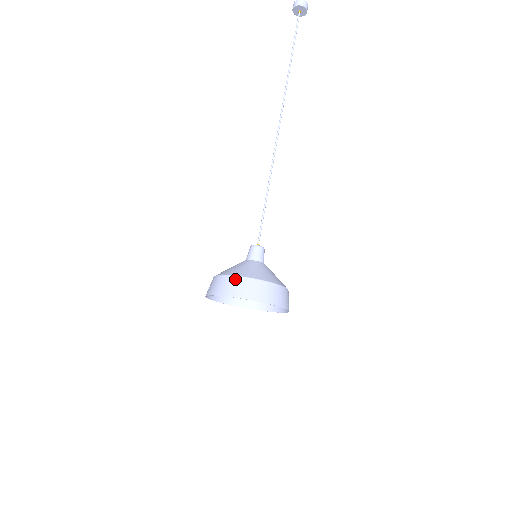
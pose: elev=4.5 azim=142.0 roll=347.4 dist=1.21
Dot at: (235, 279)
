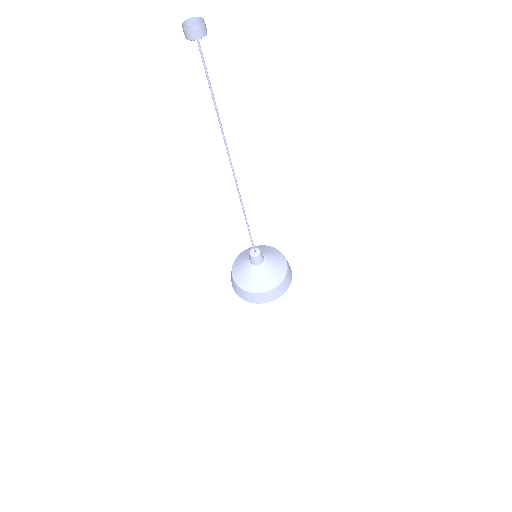
Dot at: (239, 289)
